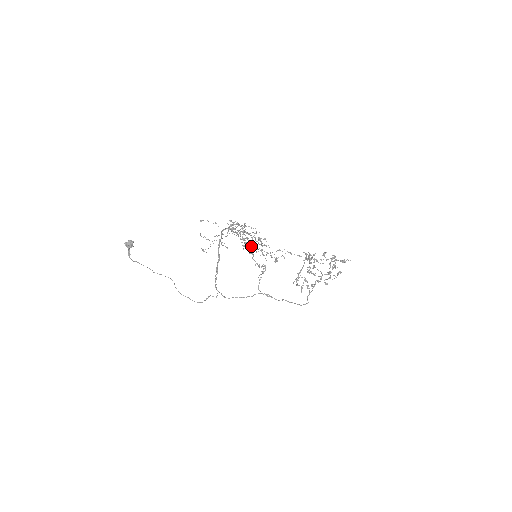
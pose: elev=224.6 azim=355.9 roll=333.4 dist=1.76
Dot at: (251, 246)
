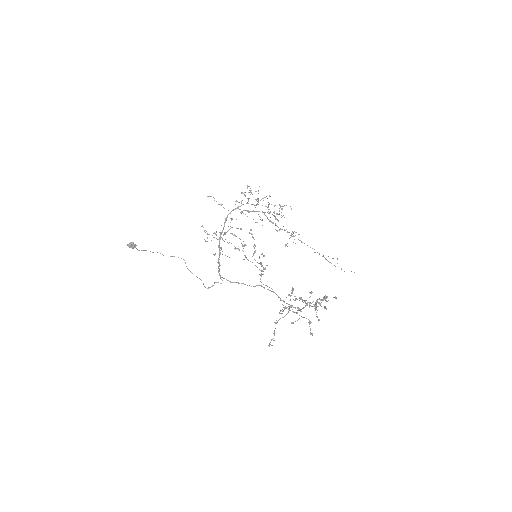
Dot at: (244, 259)
